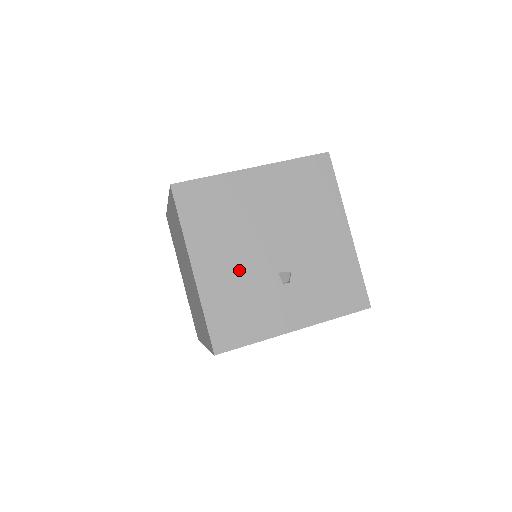
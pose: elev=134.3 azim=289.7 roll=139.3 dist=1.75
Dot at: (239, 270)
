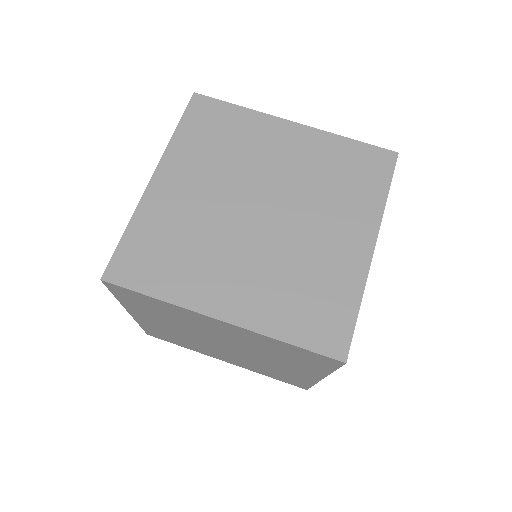
Dot at: occluded
